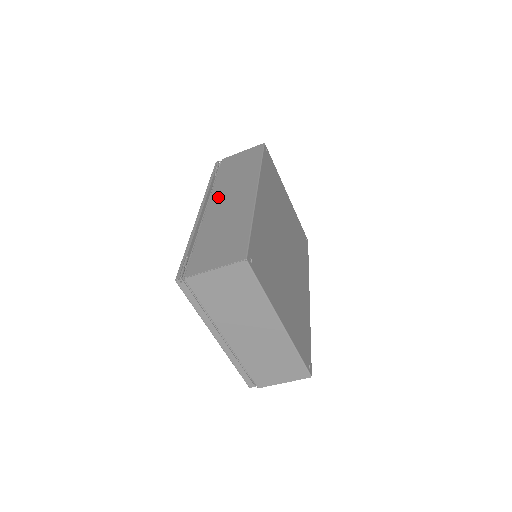
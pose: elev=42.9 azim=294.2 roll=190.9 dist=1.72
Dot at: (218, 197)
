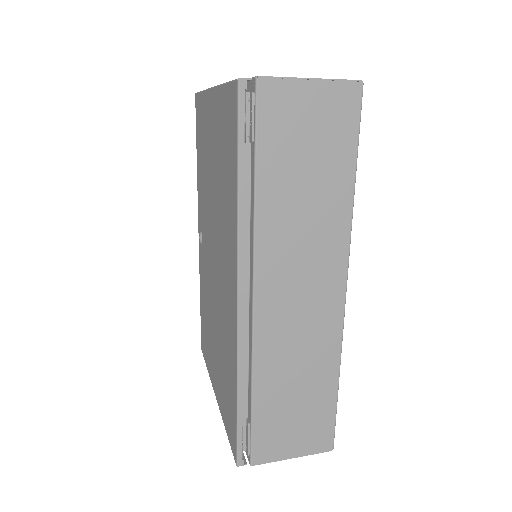
Dot at: (274, 277)
